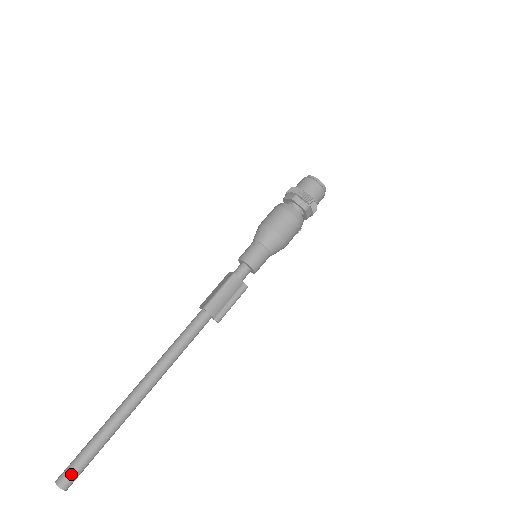
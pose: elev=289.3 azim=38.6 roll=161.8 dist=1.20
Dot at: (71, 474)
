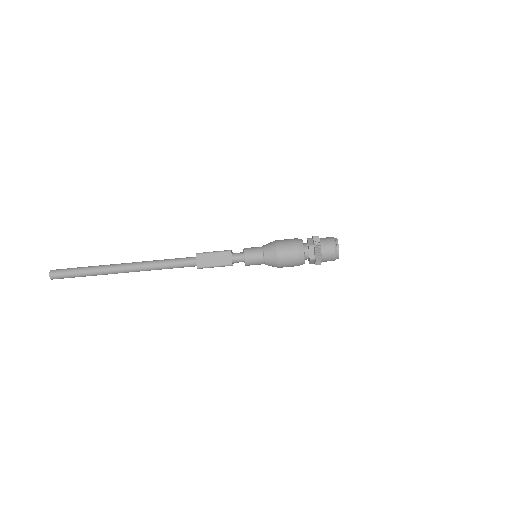
Dot at: (61, 278)
